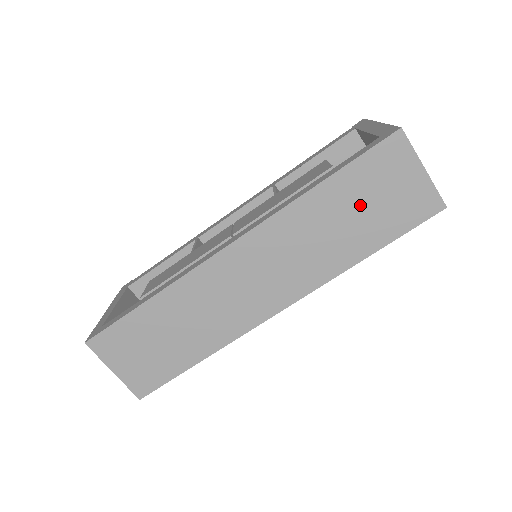
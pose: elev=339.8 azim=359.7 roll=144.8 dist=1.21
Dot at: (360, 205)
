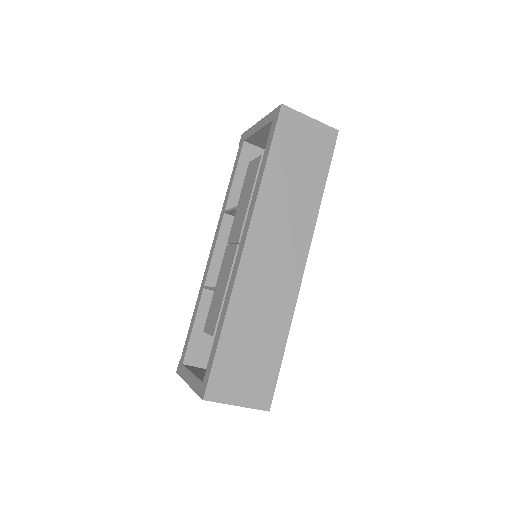
Dot at: (296, 163)
